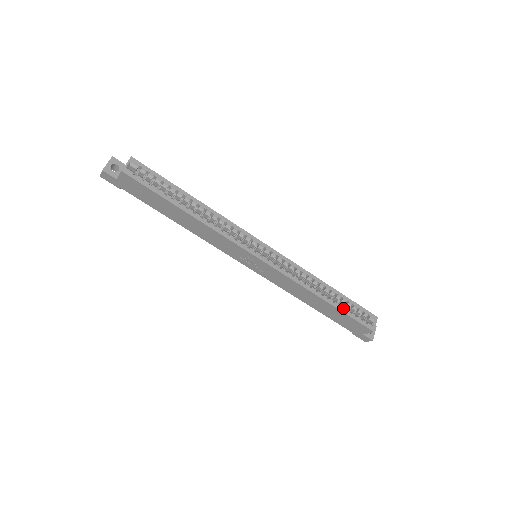
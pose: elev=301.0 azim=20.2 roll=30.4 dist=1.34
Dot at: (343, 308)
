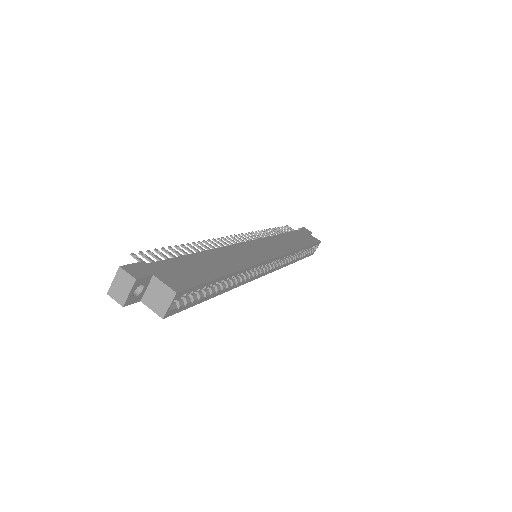
Dot at: (303, 256)
